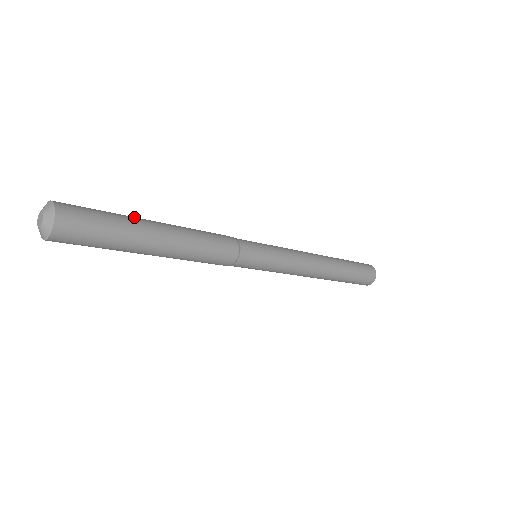
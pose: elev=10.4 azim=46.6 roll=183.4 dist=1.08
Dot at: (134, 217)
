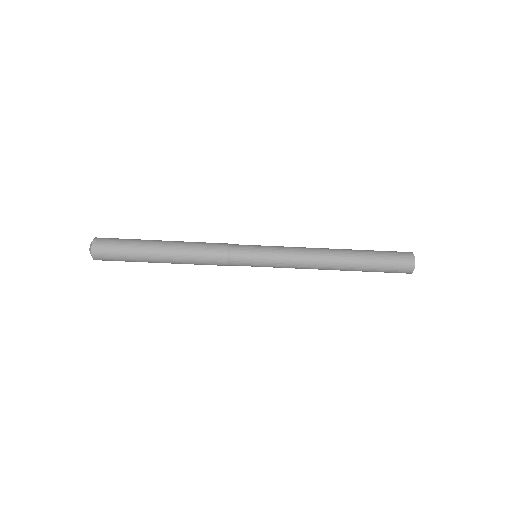
Dot at: (145, 240)
